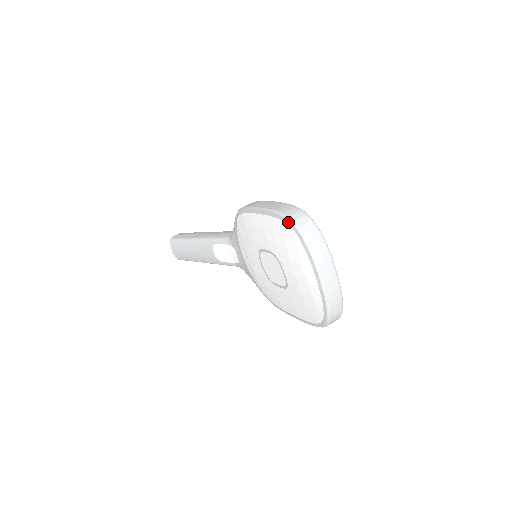
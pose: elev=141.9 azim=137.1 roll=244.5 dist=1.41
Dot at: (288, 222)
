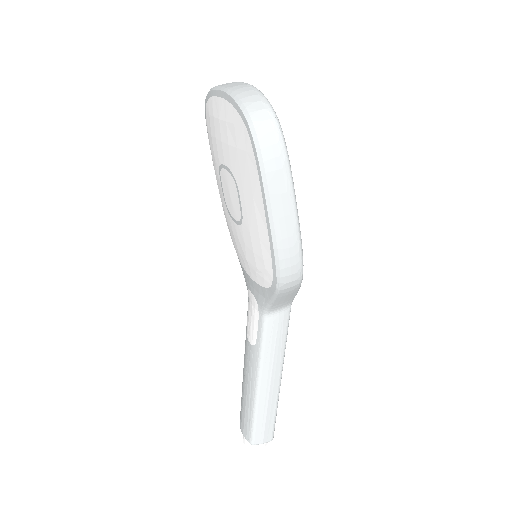
Dot at: (205, 116)
